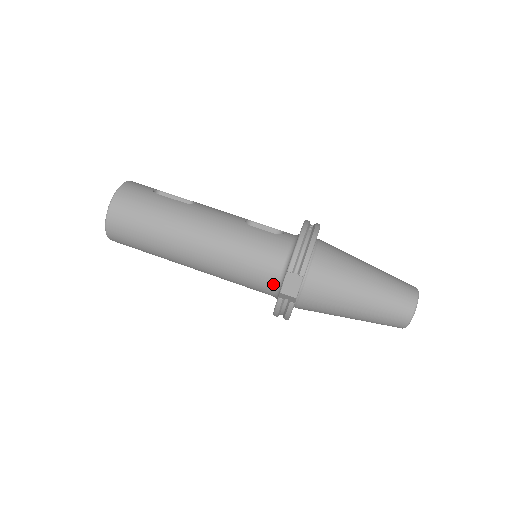
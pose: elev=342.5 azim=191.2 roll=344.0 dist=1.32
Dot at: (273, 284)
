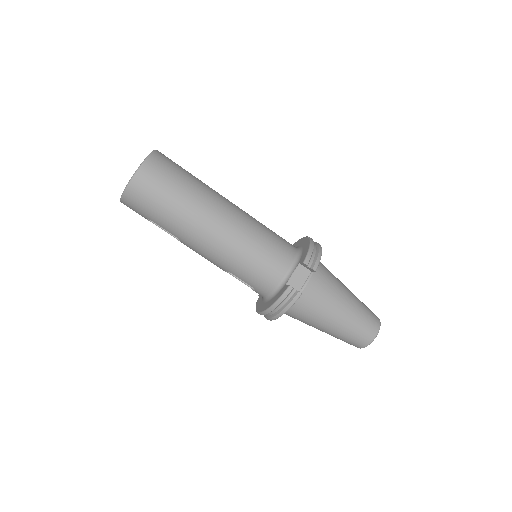
Dot at: (279, 277)
